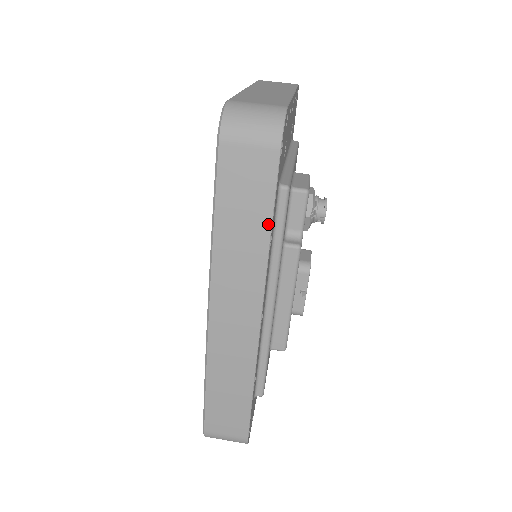
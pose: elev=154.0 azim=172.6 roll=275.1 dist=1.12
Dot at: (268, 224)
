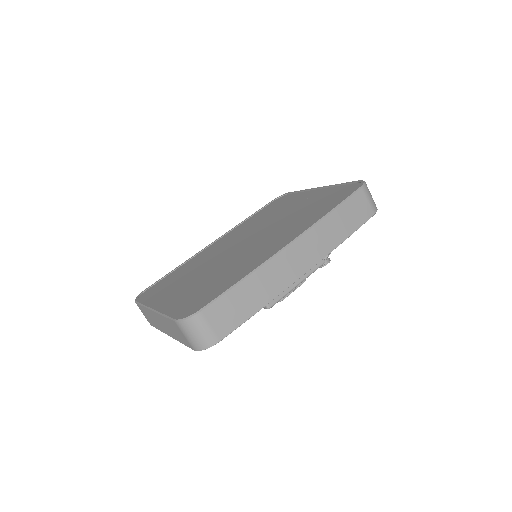
Dot at: (350, 234)
